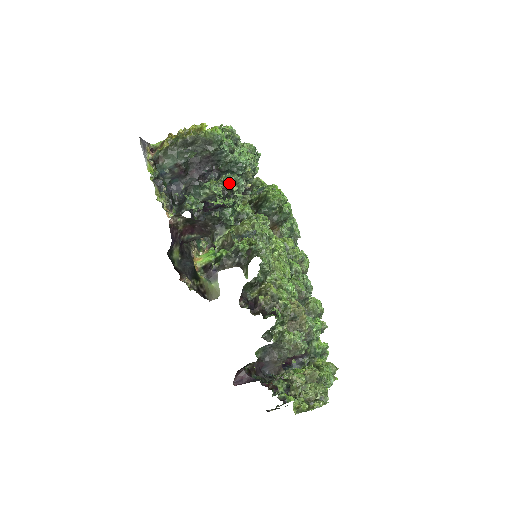
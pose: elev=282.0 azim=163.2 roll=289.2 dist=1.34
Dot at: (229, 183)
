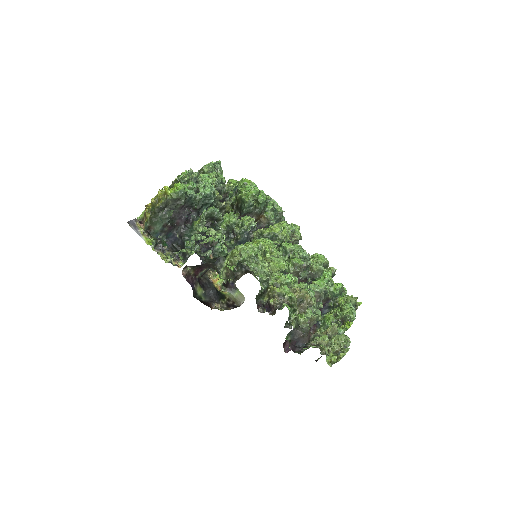
Dot at: (208, 229)
